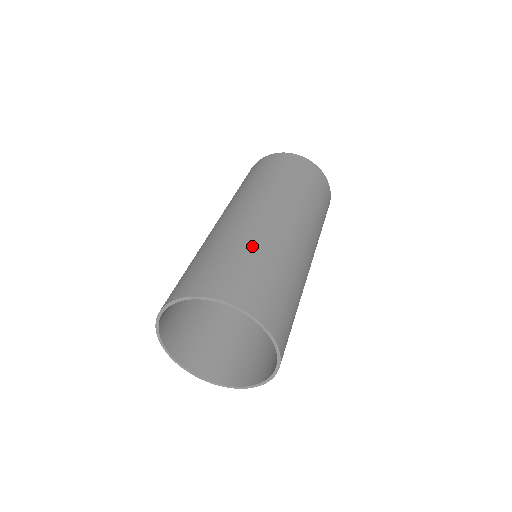
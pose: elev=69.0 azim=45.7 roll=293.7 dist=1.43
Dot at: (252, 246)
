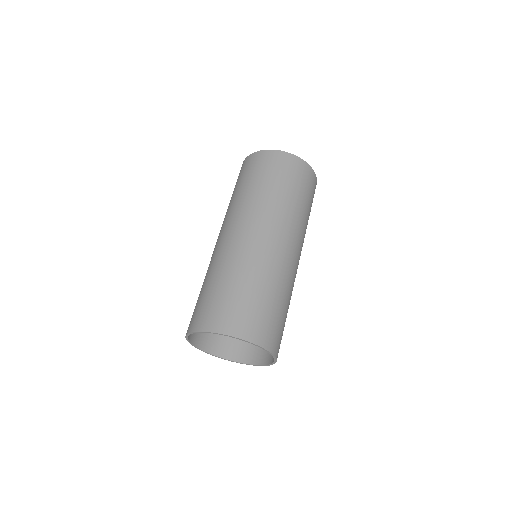
Dot at: (234, 274)
